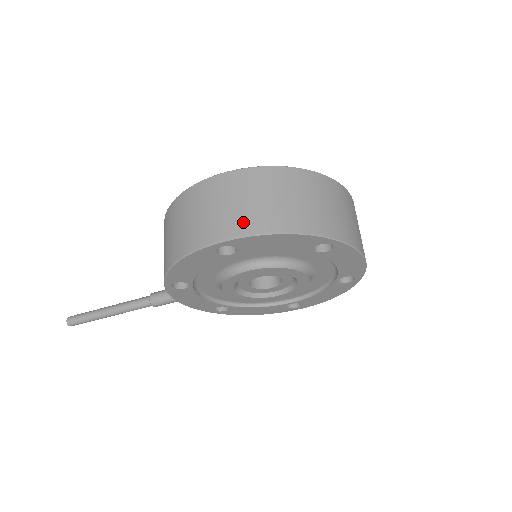
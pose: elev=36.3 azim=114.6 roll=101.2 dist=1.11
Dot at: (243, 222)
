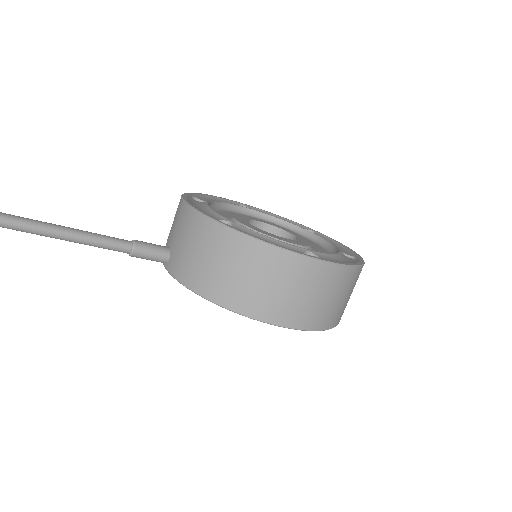
Dot at: (319, 318)
